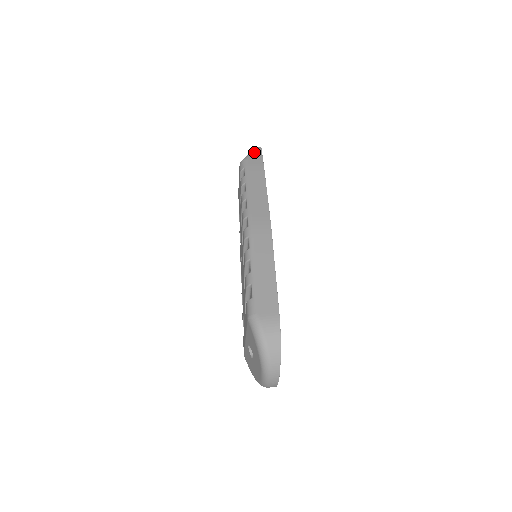
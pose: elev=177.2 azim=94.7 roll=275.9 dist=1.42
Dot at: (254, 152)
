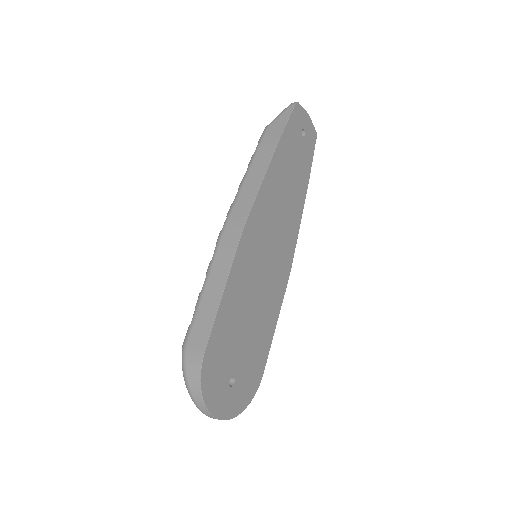
Dot at: (282, 113)
